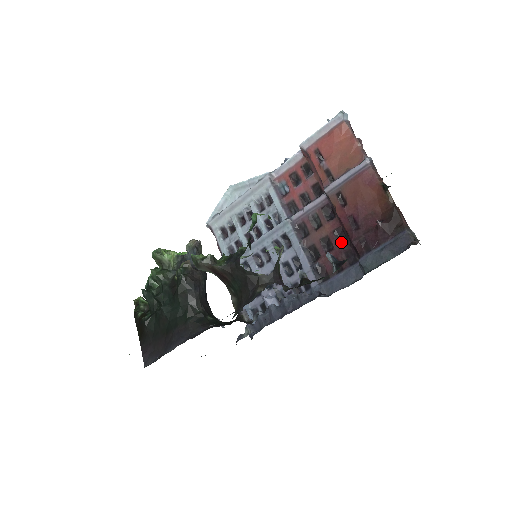
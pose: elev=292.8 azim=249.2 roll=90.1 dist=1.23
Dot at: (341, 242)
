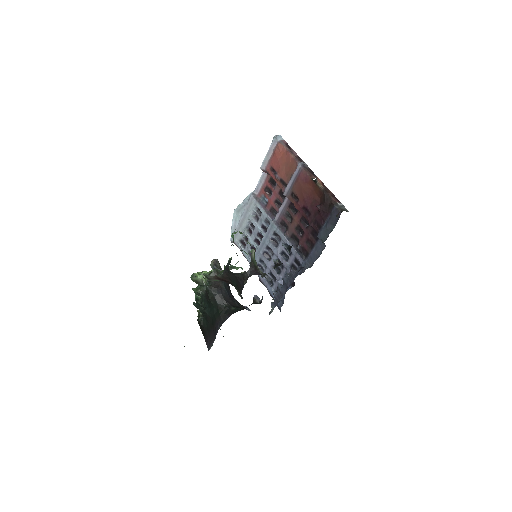
Dot at: (307, 226)
